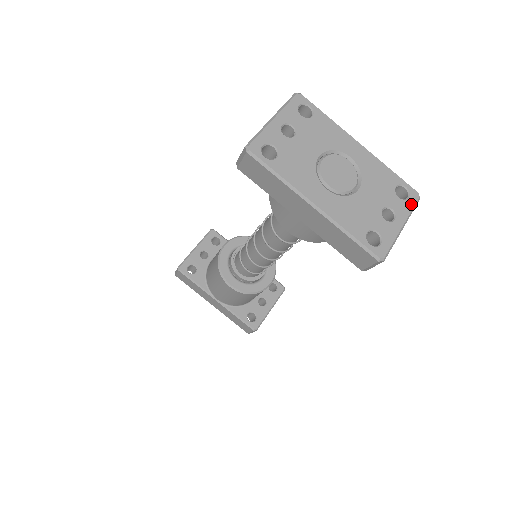
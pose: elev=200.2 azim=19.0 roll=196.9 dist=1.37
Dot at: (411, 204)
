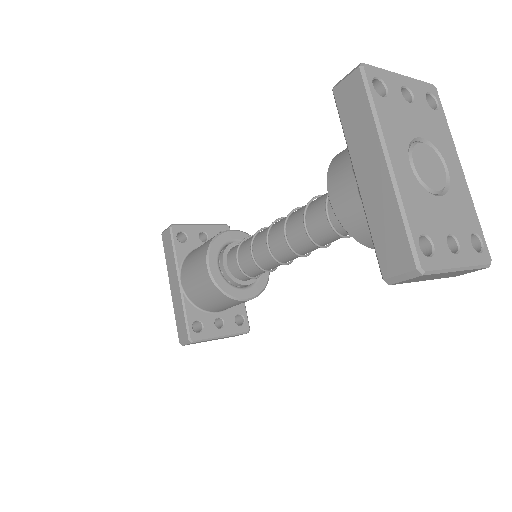
Dot at: (479, 260)
